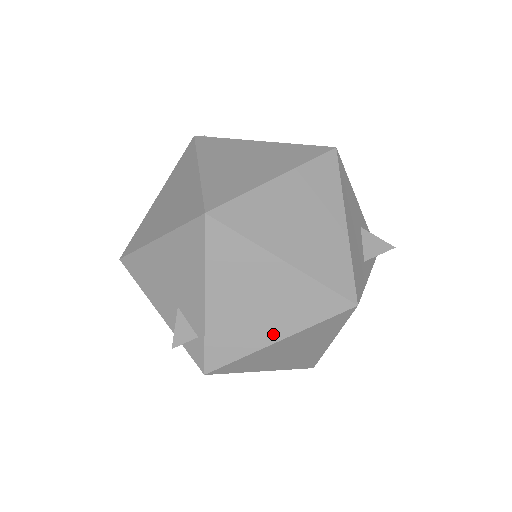
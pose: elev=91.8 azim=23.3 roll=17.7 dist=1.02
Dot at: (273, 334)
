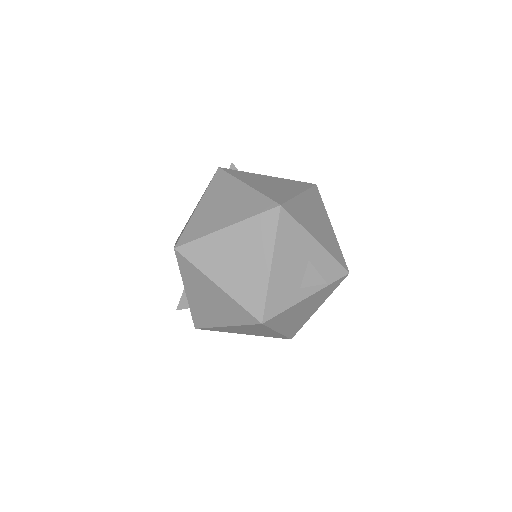
Dot at: (222, 322)
